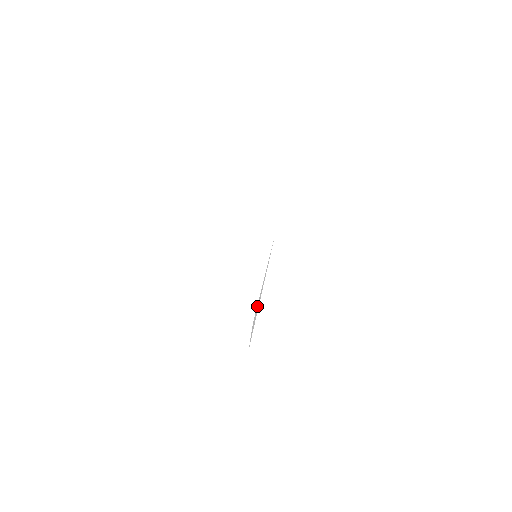
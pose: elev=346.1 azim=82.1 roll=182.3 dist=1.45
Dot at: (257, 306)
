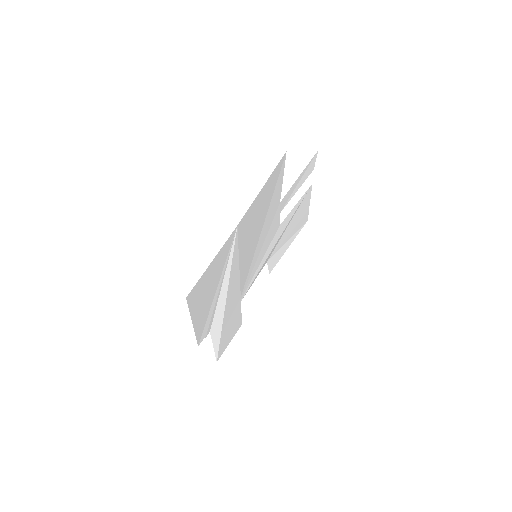
Dot at: (216, 314)
